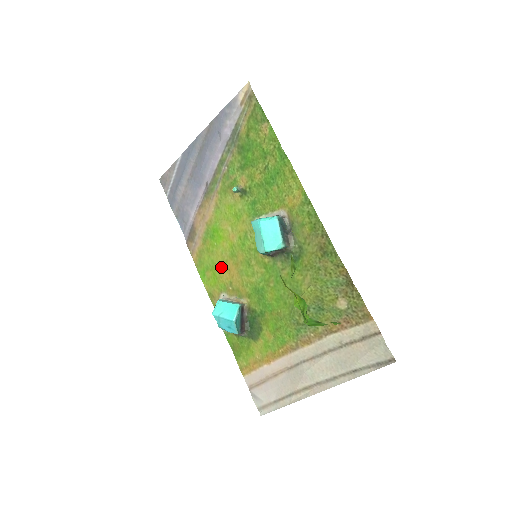
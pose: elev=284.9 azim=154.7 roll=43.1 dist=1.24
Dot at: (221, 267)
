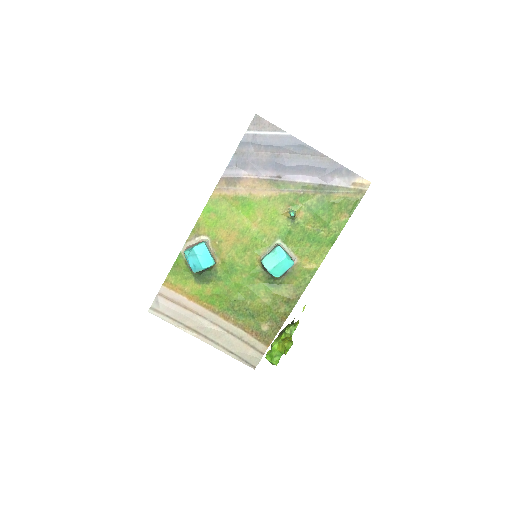
Dot at: (227, 226)
